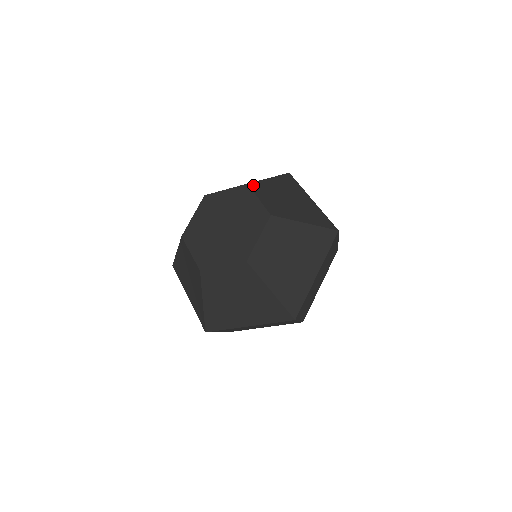
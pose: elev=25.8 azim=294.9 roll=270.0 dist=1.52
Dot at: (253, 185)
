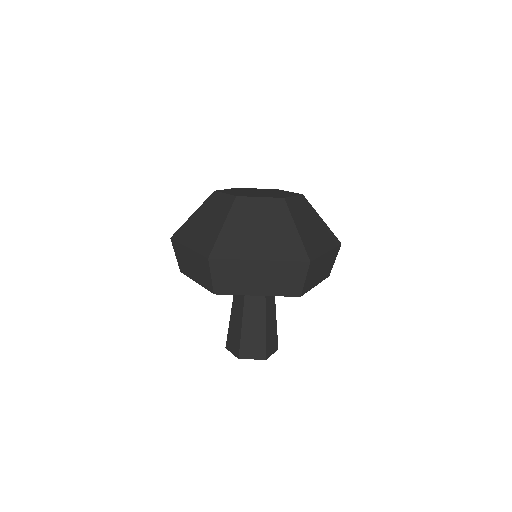
Dot at: occluded
